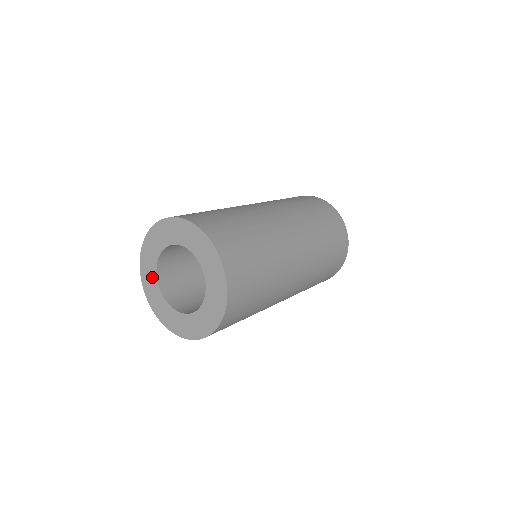
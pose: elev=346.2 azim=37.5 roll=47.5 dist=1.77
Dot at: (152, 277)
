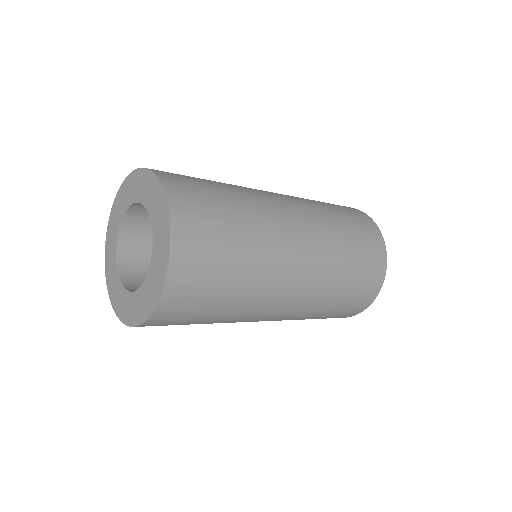
Dot at: (115, 231)
